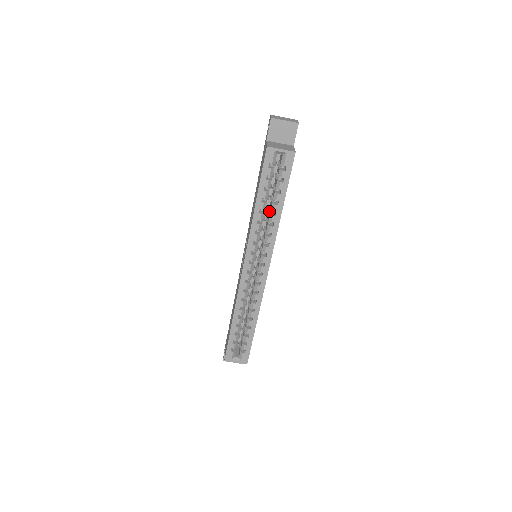
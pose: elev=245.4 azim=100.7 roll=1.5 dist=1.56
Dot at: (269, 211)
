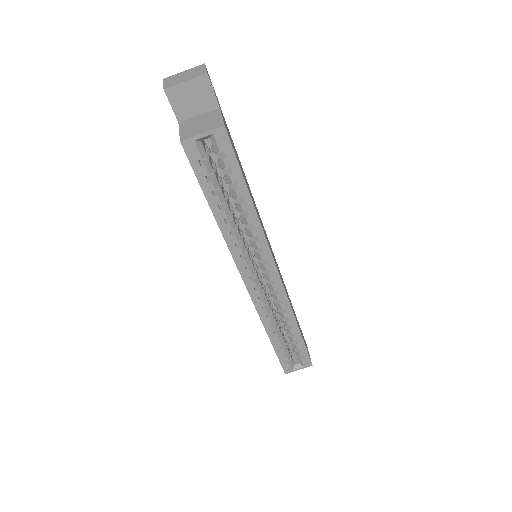
Dot at: occluded
